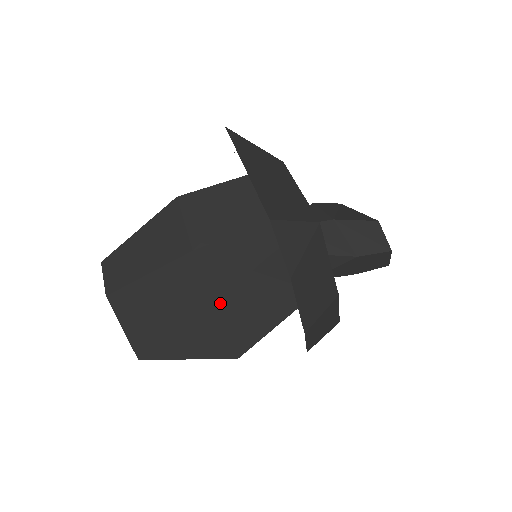
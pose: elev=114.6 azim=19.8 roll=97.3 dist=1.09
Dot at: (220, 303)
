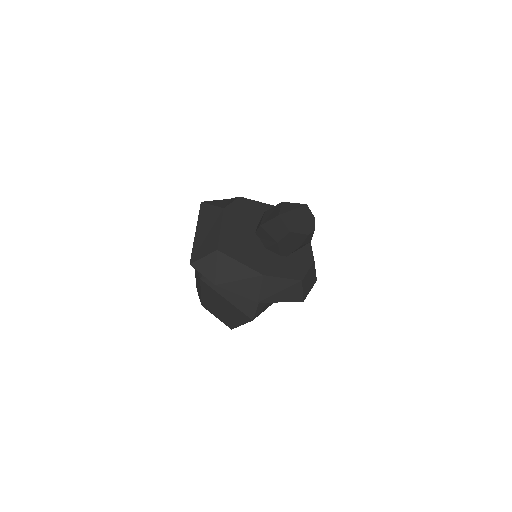
Dot at: (227, 297)
